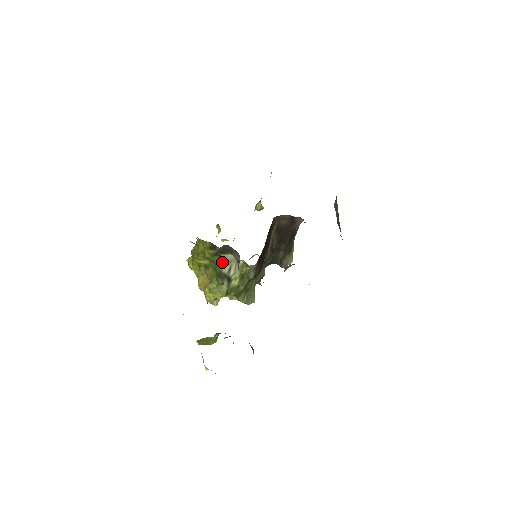
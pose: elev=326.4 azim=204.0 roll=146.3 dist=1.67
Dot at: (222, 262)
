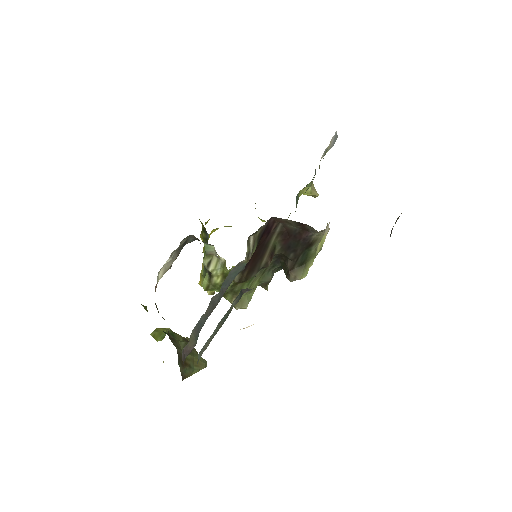
Dot at: (205, 251)
